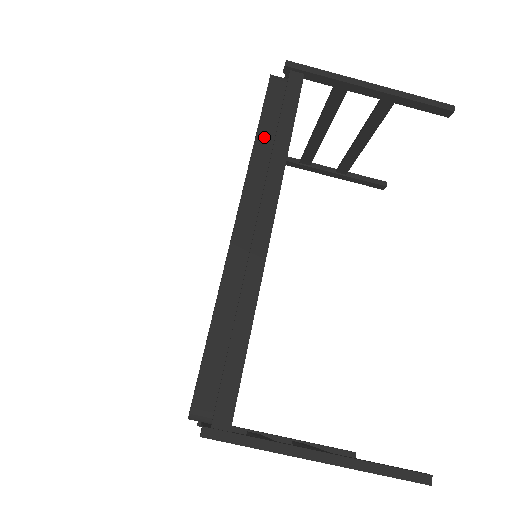
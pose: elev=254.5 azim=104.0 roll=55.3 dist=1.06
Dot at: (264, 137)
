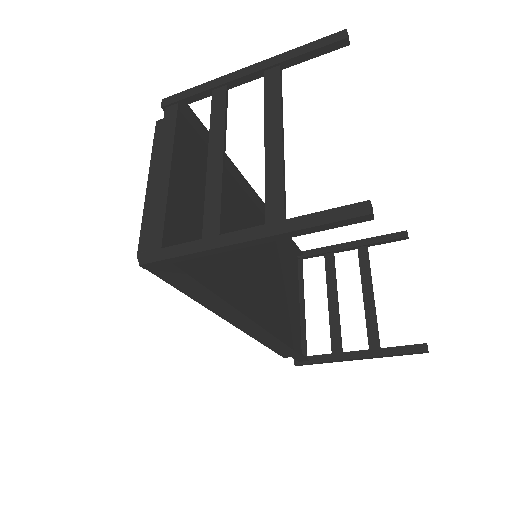
Dot at: (195, 295)
